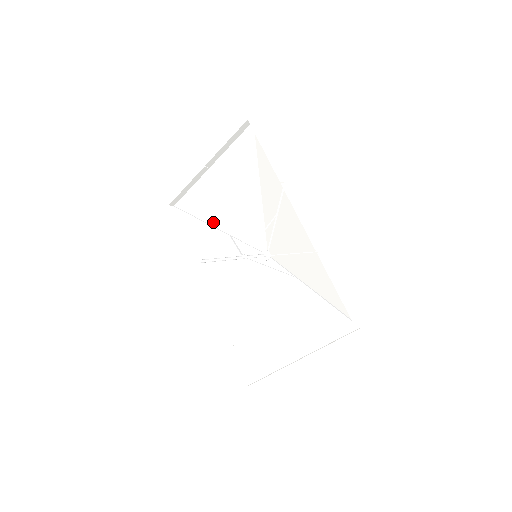
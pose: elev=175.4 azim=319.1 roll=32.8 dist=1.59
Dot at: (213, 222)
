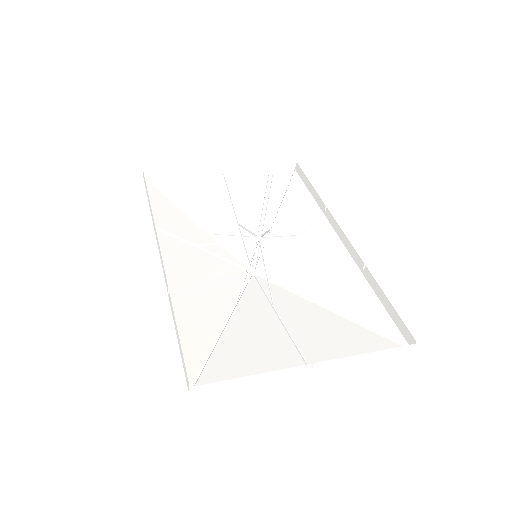
Dot at: (193, 213)
